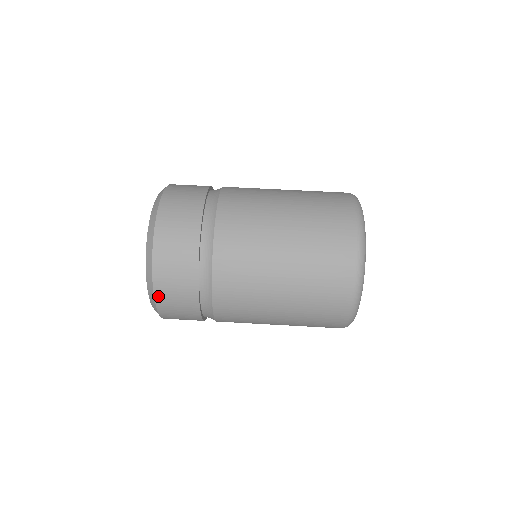
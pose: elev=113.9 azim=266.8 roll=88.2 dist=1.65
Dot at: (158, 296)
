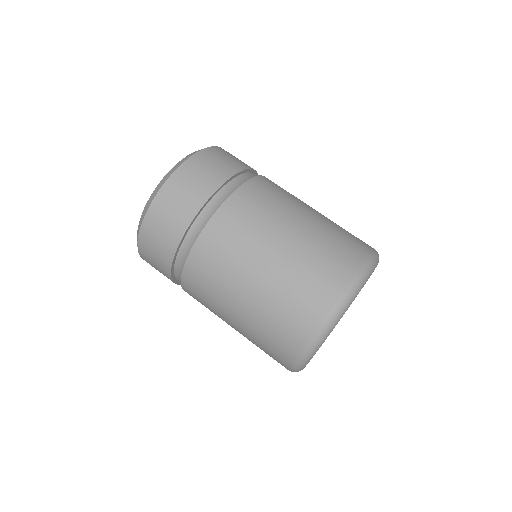
Dot at: (163, 191)
